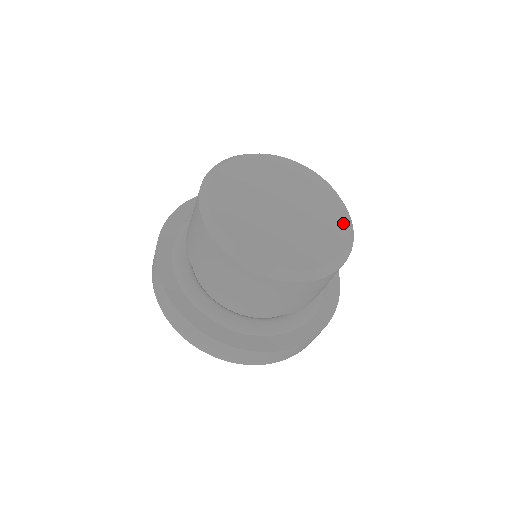
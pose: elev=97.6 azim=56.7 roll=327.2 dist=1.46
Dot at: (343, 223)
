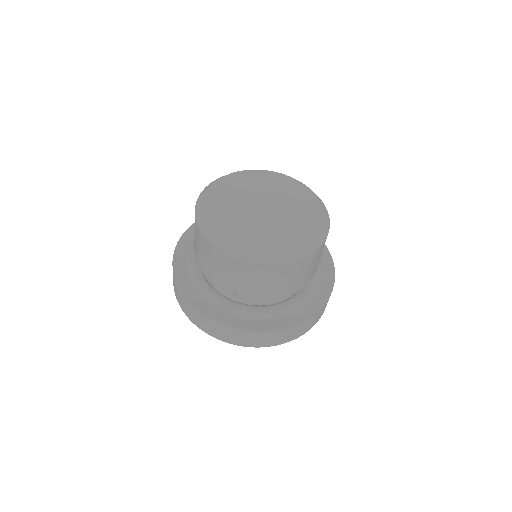
Dot at: (313, 199)
